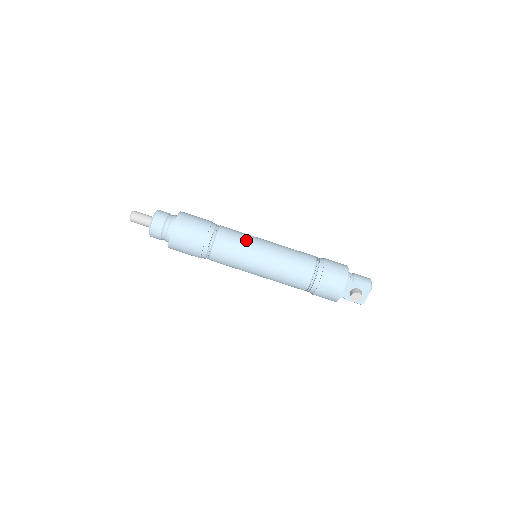
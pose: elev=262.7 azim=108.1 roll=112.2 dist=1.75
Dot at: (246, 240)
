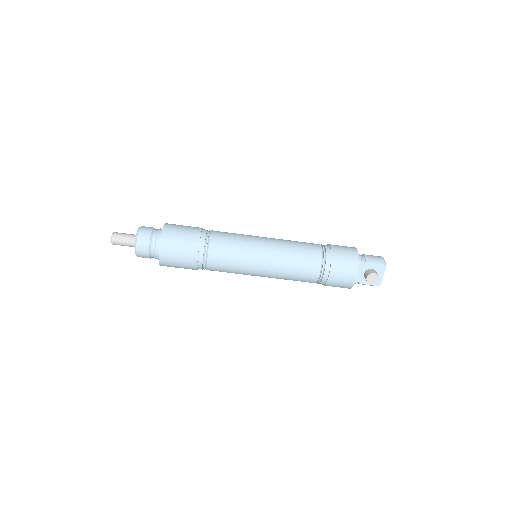
Dot at: (243, 240)
